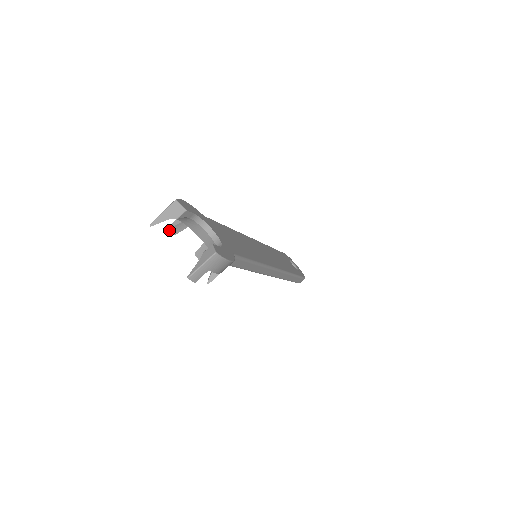
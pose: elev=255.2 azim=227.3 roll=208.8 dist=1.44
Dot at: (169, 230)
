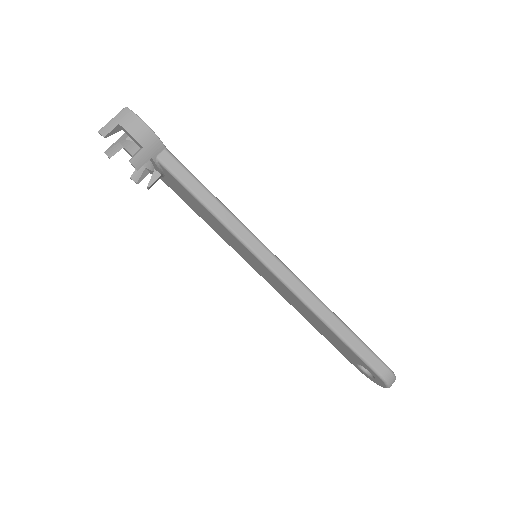
Dot at: (132, 179)
